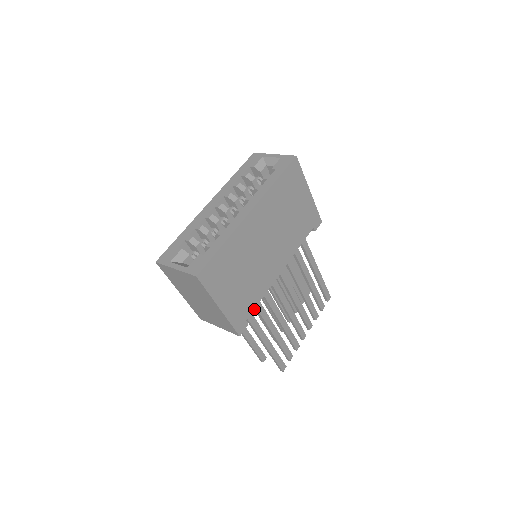
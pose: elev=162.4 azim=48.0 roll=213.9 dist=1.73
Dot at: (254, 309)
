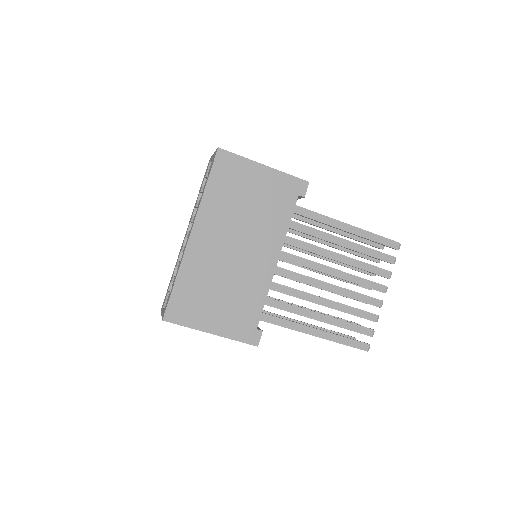
Dot at: occluded
